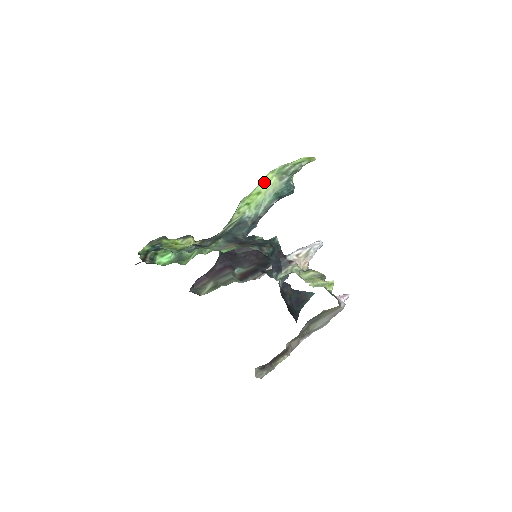
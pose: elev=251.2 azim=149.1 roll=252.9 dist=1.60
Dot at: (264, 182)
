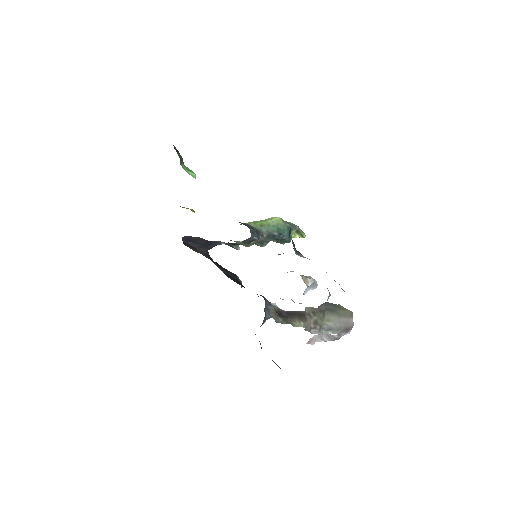
Dot at: (268, 219)
